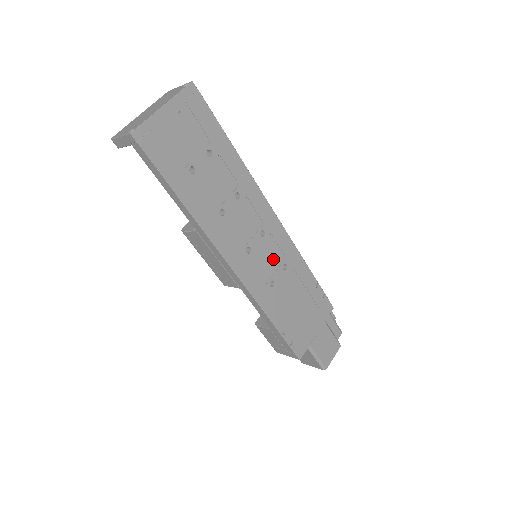
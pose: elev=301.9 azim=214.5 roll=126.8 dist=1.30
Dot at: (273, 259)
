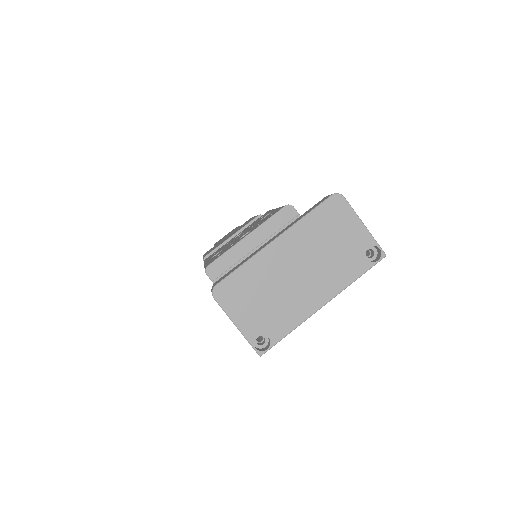
Dot at: occluded
